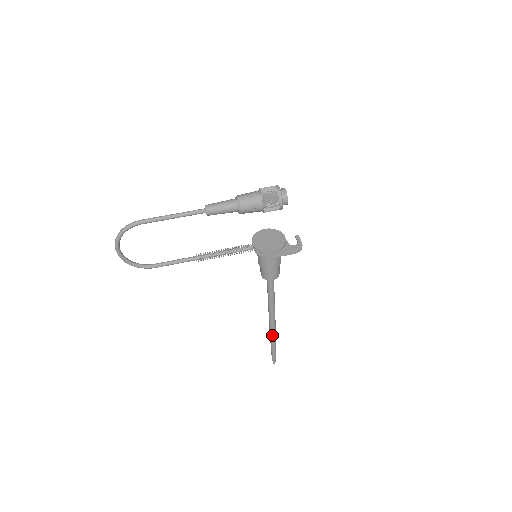
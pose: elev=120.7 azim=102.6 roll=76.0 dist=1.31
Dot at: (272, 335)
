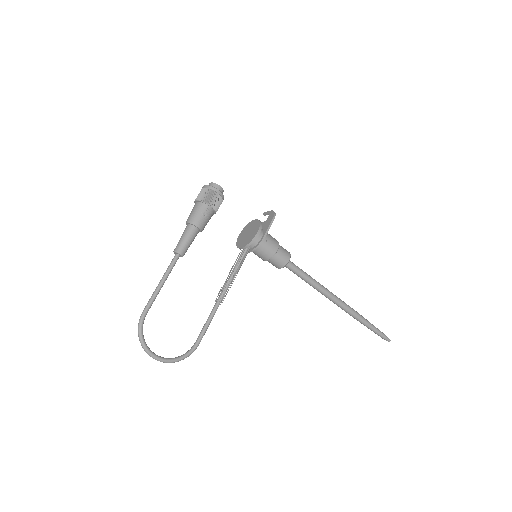
Dot at: (353, 314)
